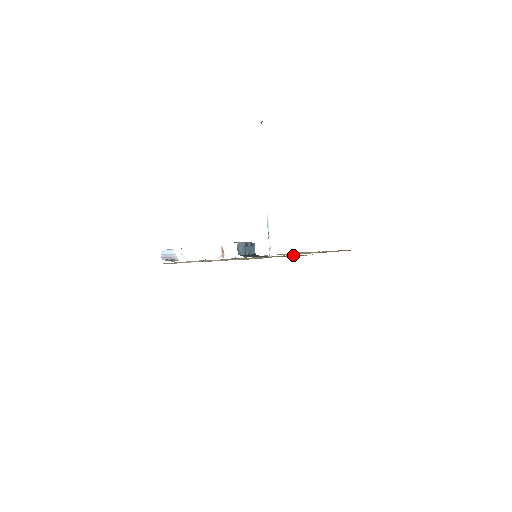
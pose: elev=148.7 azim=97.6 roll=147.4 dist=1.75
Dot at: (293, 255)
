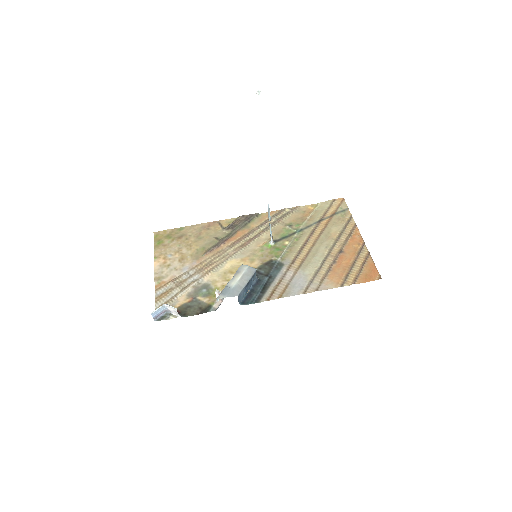
Dot at: (298, 233)
